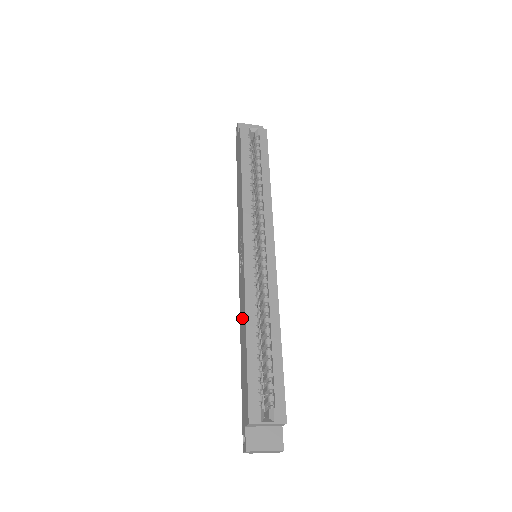
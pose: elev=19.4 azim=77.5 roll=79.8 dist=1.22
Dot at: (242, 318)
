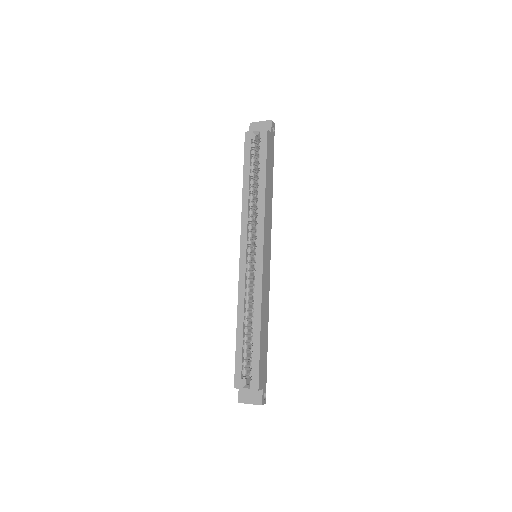
Dot at: occluded
